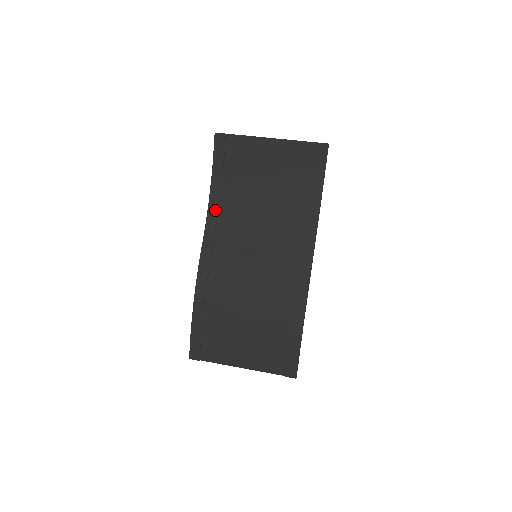
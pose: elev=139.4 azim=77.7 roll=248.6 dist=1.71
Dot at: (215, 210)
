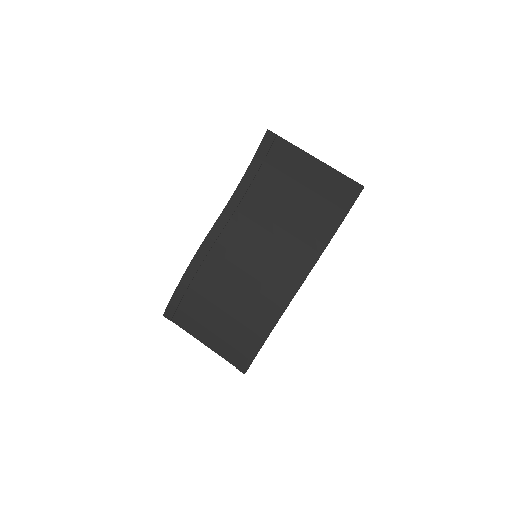
Dot at: (238, 199)
